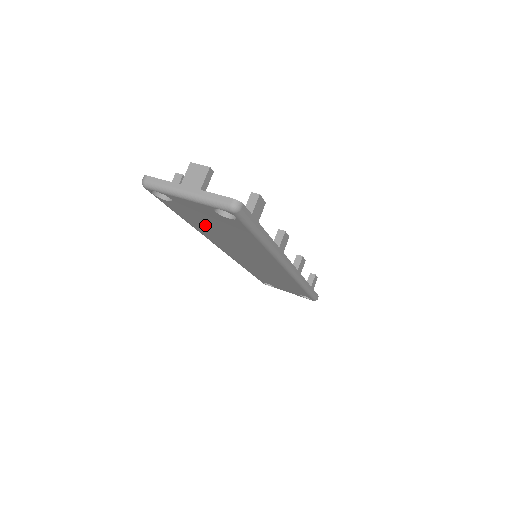
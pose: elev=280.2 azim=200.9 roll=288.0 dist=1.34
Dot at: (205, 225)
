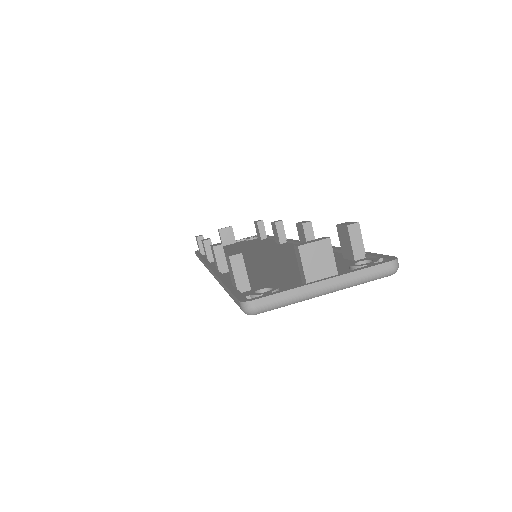
Dot at: occluded
